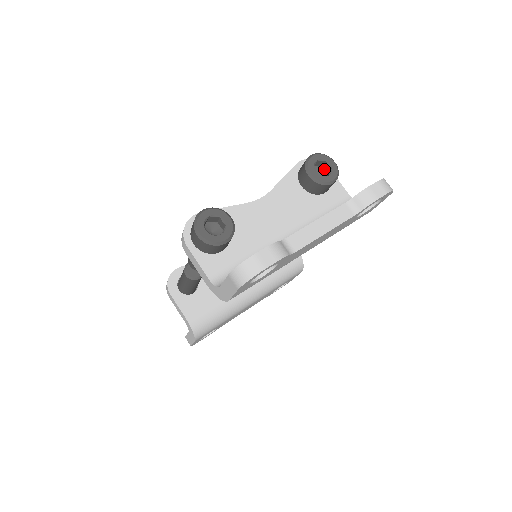
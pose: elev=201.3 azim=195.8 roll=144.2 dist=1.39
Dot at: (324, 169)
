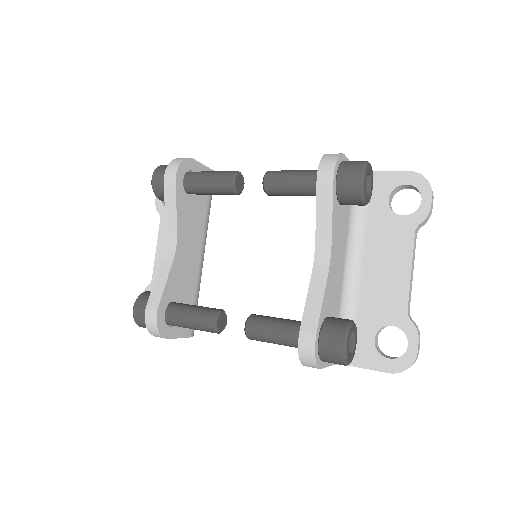
Dot at: occluded
